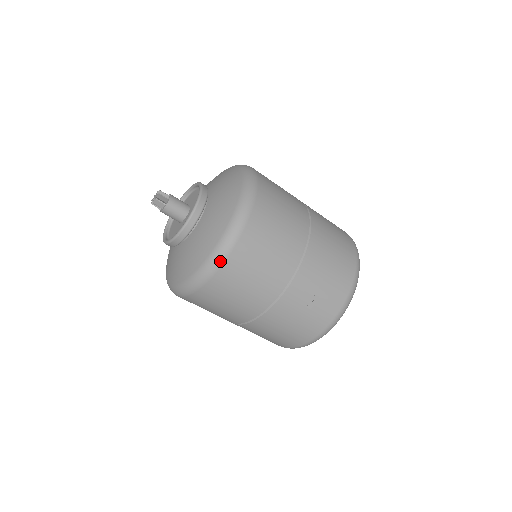
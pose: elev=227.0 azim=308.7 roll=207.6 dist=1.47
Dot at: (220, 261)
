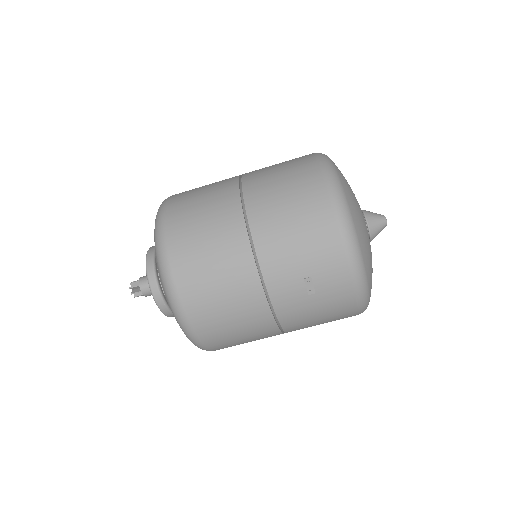
Dot at: (188, 327)
